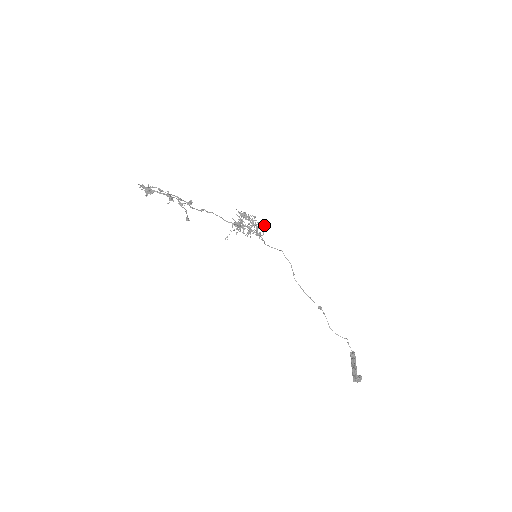
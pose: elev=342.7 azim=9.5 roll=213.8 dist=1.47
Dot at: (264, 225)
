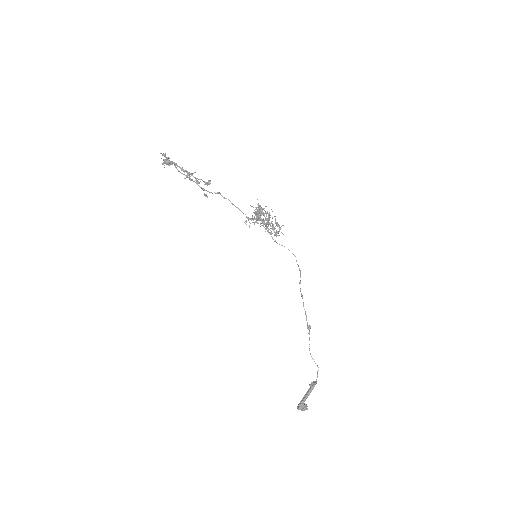
Dot at: (279, 228)
